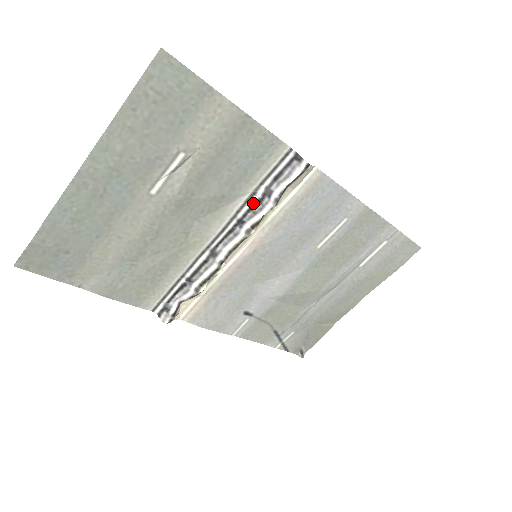
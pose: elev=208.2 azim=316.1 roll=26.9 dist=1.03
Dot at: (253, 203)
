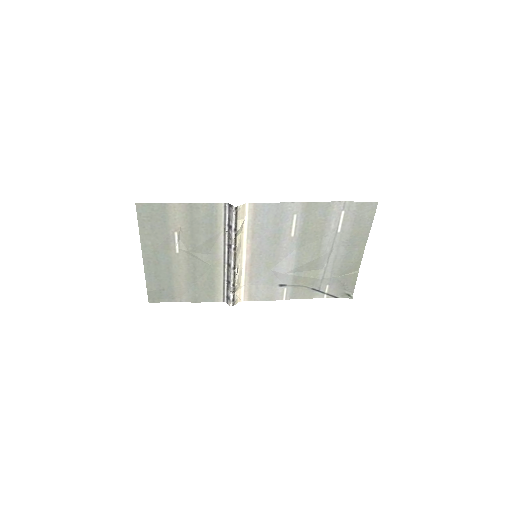
Dot at: (228, 235)
